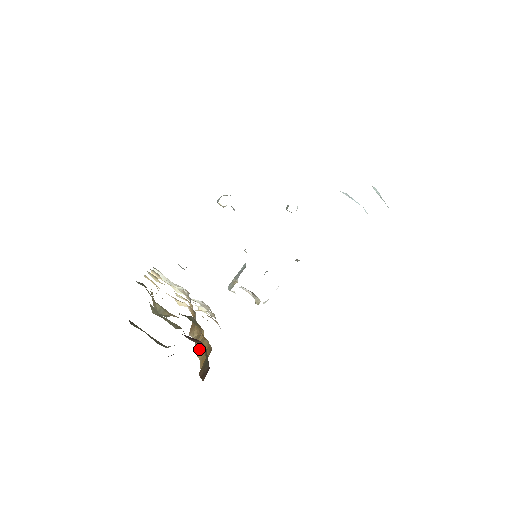
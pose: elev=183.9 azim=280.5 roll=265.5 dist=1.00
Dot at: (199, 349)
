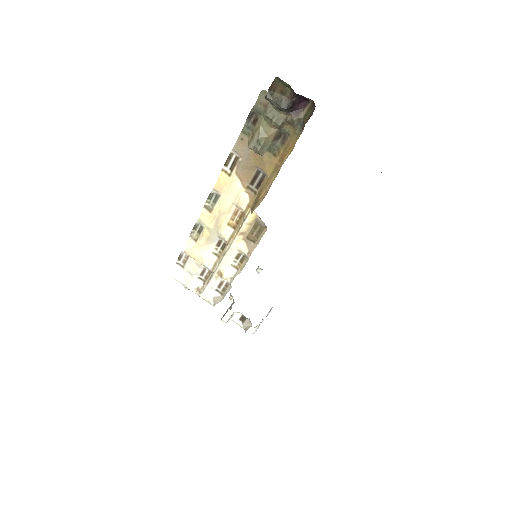
Dot at: occluded
